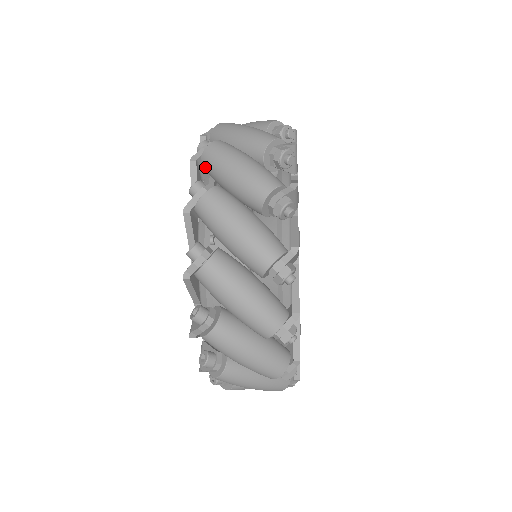
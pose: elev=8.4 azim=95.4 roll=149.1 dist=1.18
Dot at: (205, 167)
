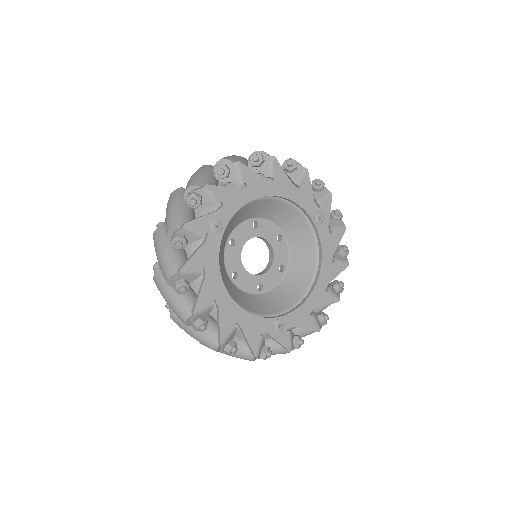
Dot at: occluded
